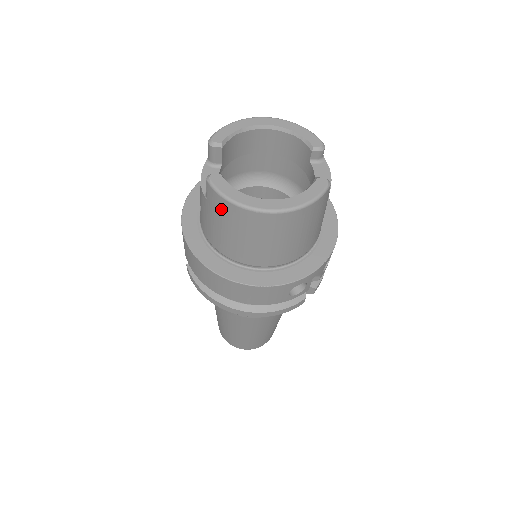
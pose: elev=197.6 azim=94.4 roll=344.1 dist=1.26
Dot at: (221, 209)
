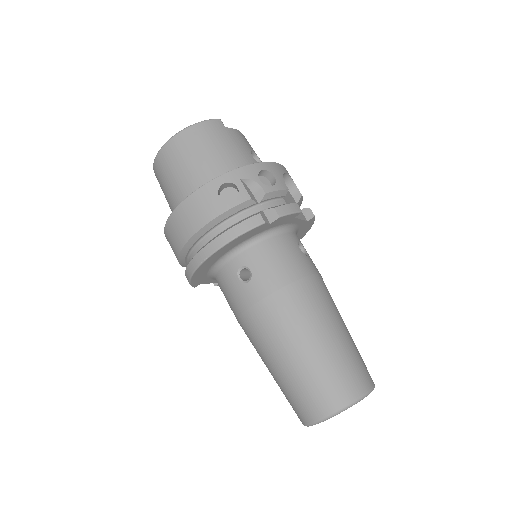
Dot at: (158, 175)
